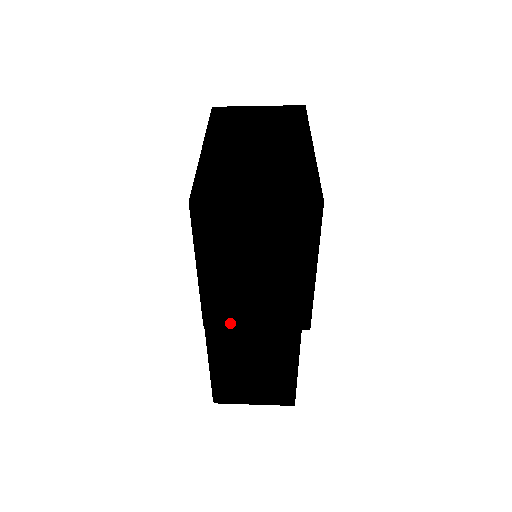
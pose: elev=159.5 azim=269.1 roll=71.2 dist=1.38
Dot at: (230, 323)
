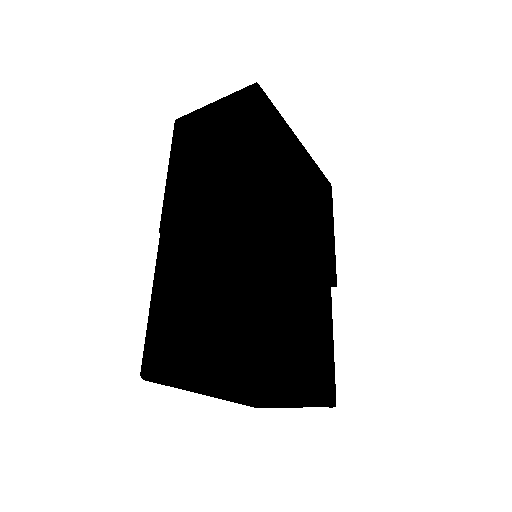
Dot at: (180, 220)
